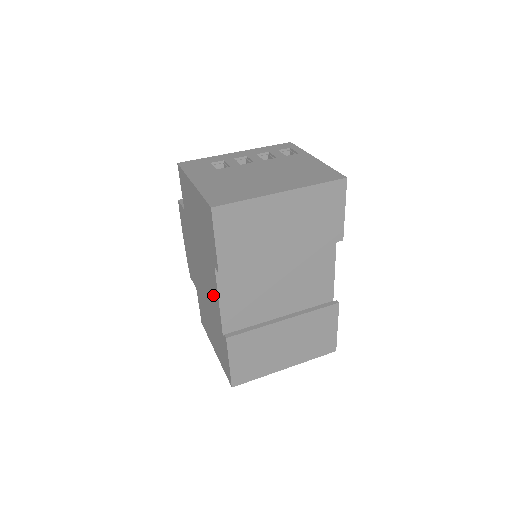
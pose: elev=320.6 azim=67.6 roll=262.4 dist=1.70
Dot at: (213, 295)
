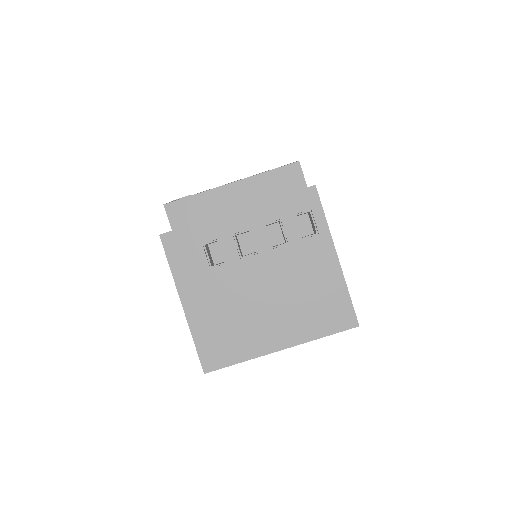
Dot at: occluded
